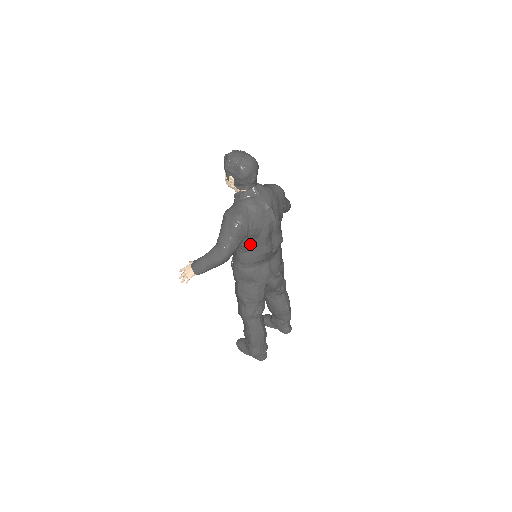
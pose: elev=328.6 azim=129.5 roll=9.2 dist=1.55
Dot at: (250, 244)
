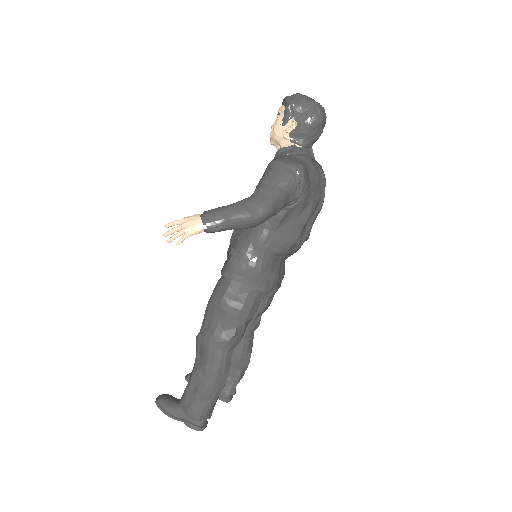
Dot at: (286, 218)
